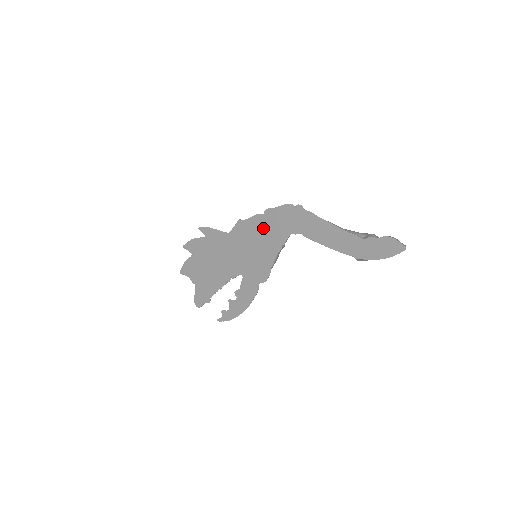
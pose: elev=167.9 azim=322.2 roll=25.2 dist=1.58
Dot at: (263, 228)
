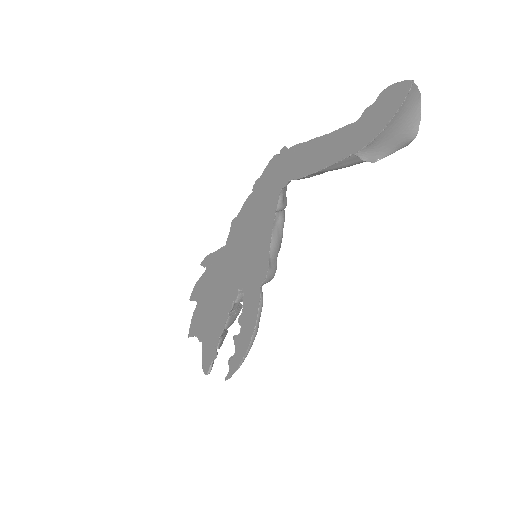
Dot at: (254, 209)
